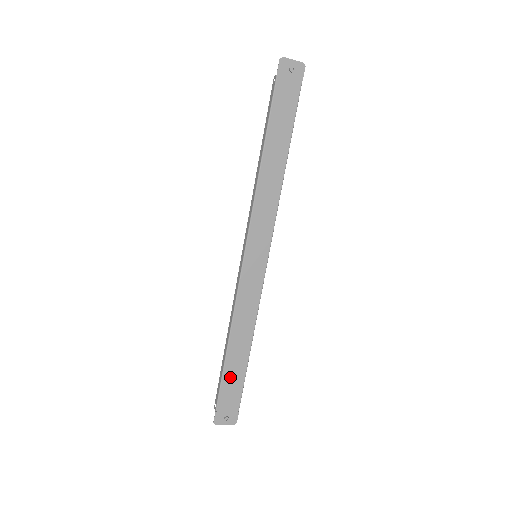
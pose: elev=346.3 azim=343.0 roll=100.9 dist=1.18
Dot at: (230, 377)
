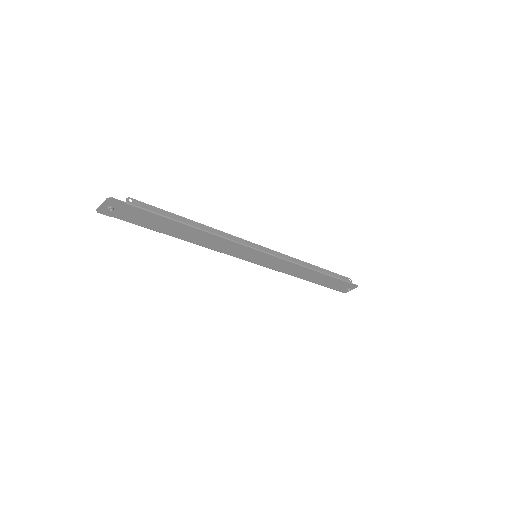
Dot at: (325, 283)
